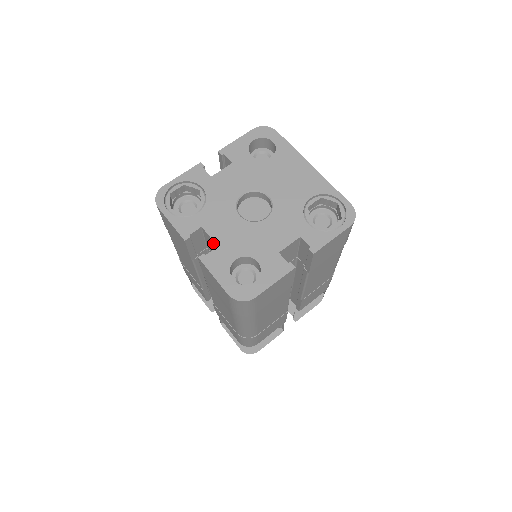
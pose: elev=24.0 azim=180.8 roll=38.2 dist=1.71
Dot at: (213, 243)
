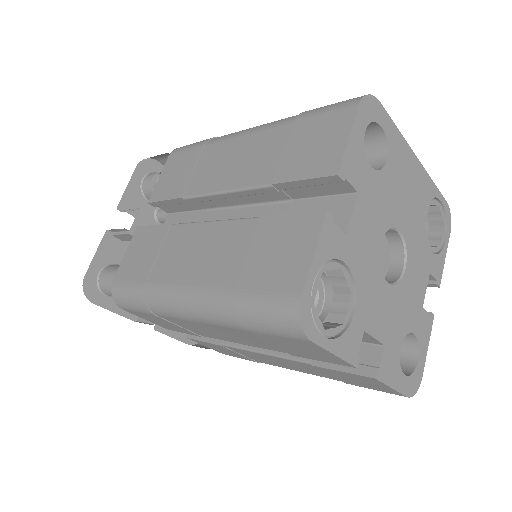
Dot at: (367, 339)
